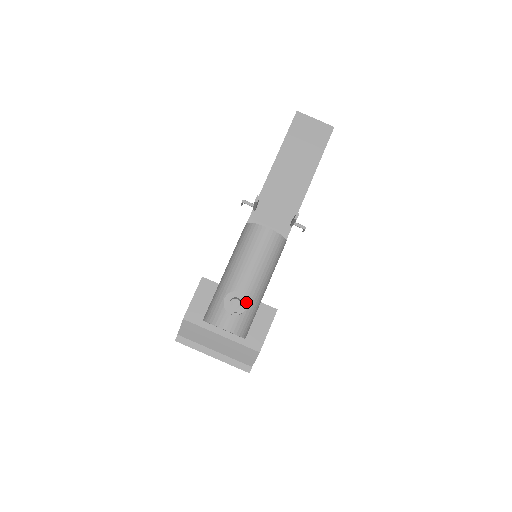
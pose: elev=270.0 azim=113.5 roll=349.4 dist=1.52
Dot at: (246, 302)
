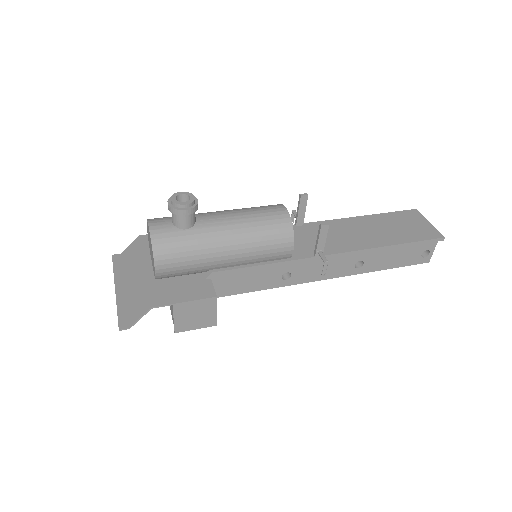
Dot at: (192, 207)
